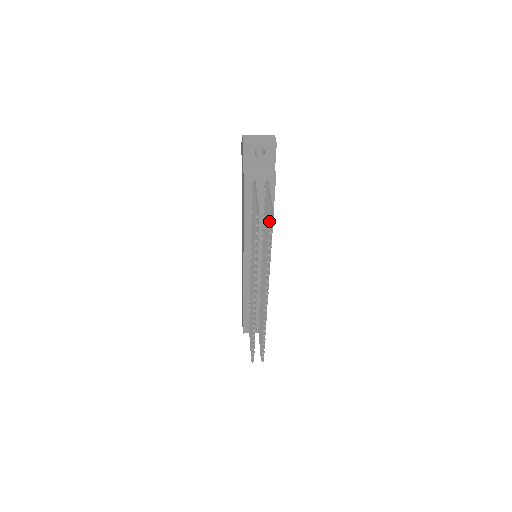
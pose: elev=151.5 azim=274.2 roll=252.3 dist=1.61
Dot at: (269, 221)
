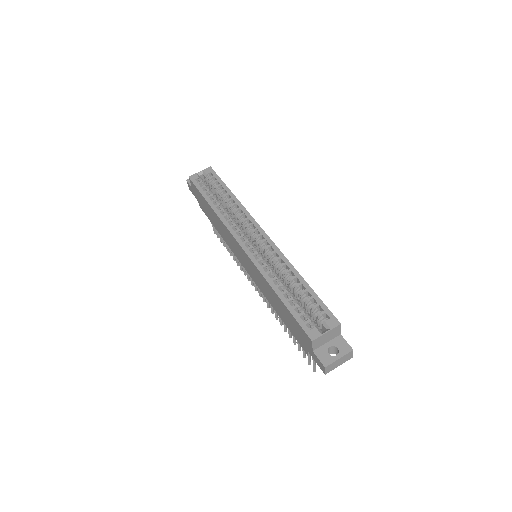
Dot at: occluded
